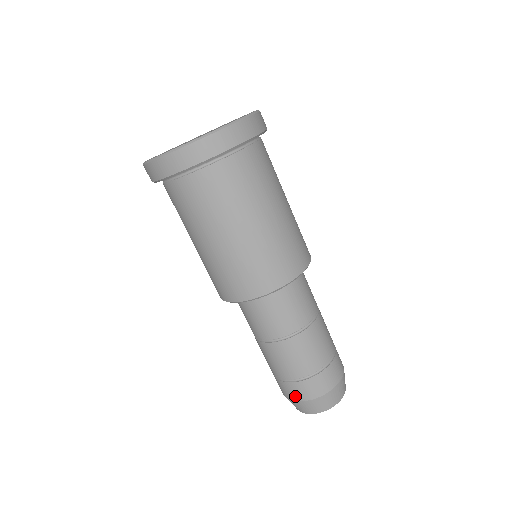
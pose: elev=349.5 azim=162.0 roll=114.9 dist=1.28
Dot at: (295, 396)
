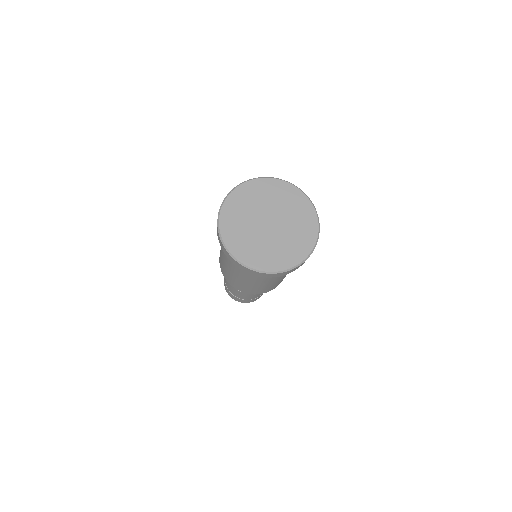
Dot at: (224, 283)
